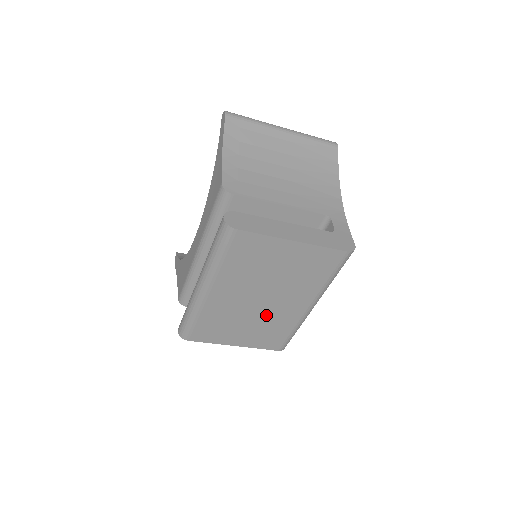
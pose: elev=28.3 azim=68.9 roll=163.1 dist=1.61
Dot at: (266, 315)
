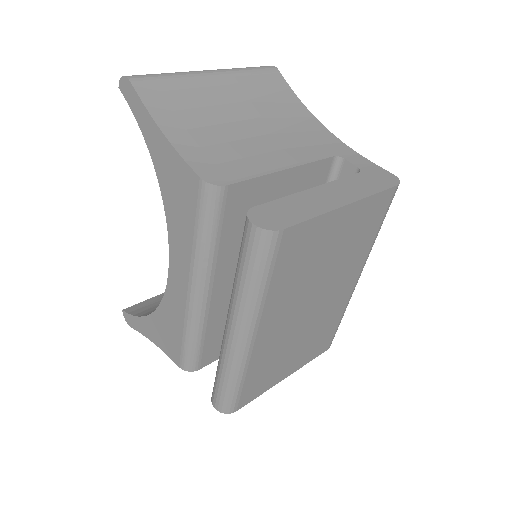
Dot at: (316, 320)
